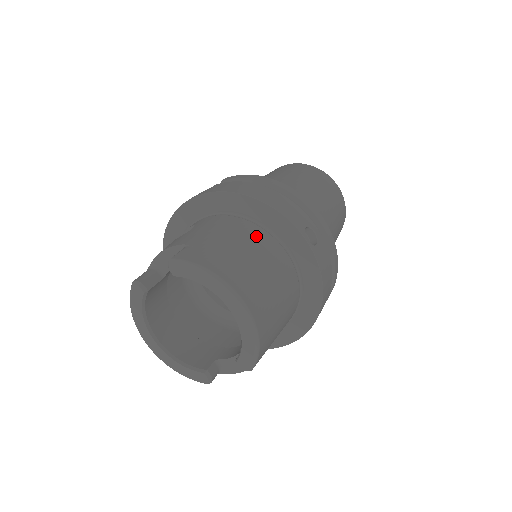
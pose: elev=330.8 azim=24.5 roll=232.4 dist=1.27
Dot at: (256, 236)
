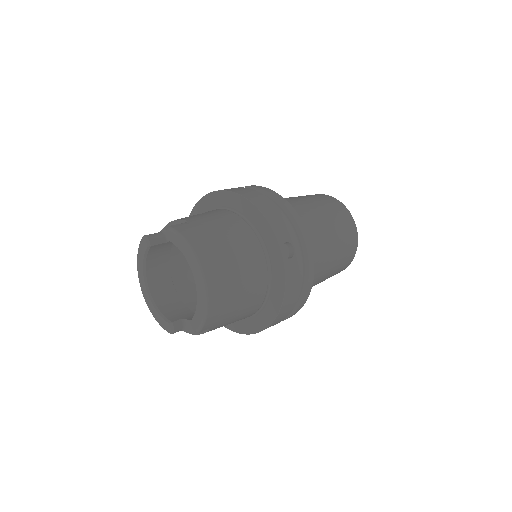
Dot at: (244, 234)
